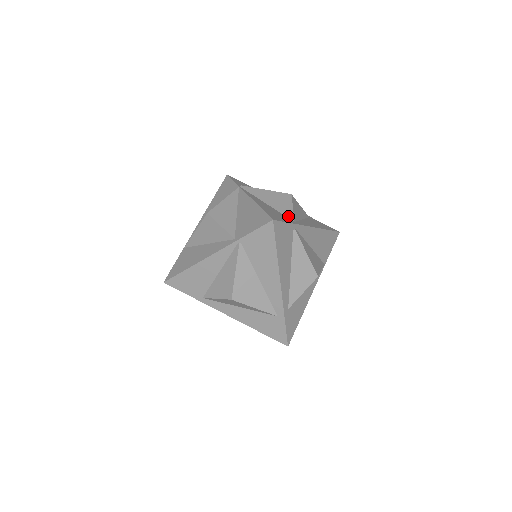
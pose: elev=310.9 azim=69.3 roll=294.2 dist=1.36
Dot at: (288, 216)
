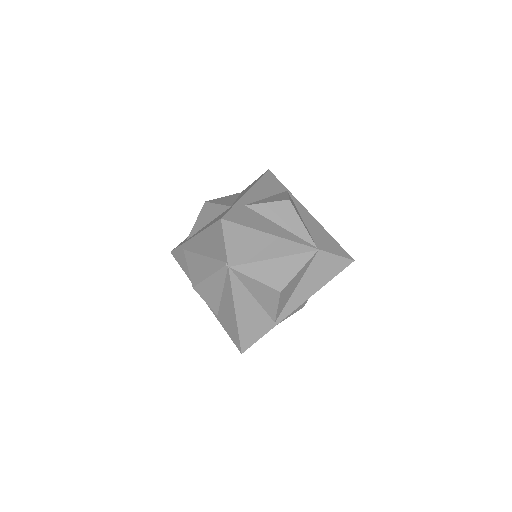
Dot at: occluded
